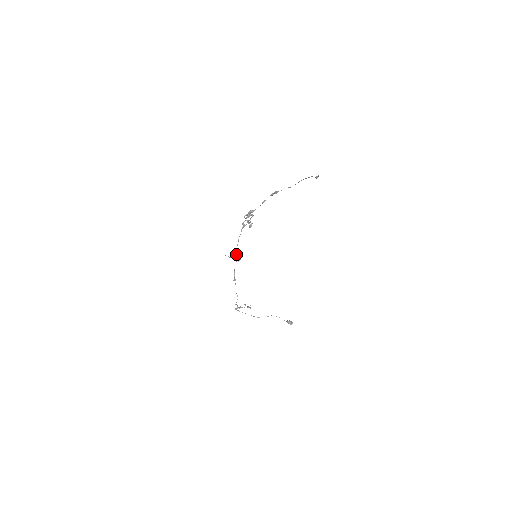
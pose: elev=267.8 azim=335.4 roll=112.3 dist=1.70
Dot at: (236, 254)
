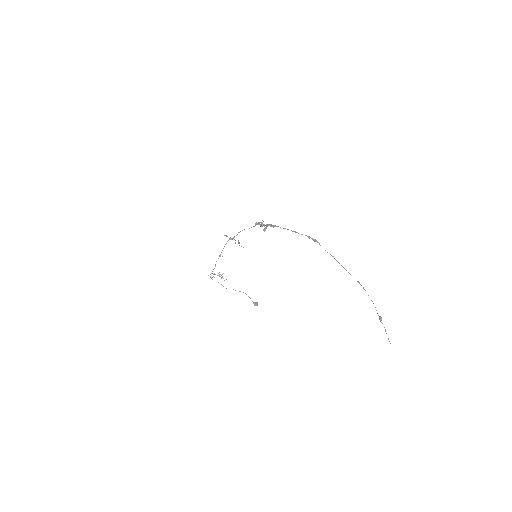
Dot at: occluded
